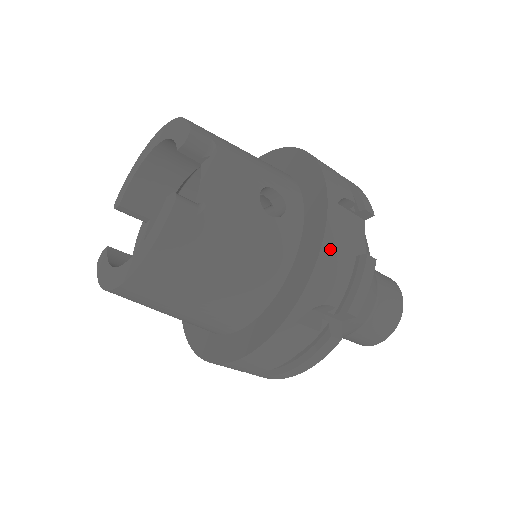
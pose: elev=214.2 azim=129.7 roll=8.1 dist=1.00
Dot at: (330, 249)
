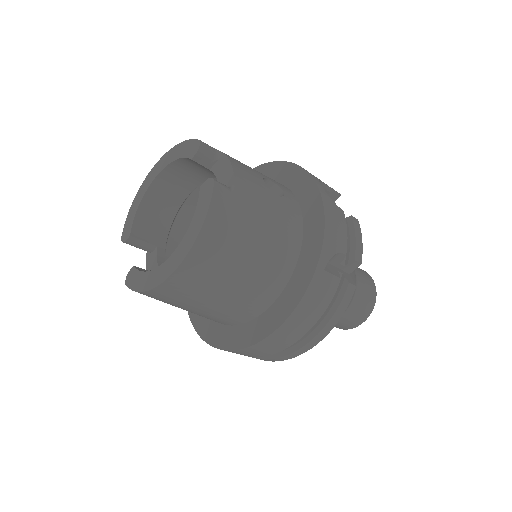
Dot at: (329, 209)
